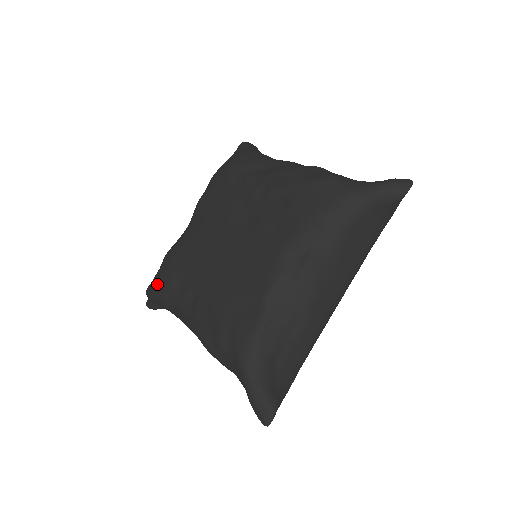
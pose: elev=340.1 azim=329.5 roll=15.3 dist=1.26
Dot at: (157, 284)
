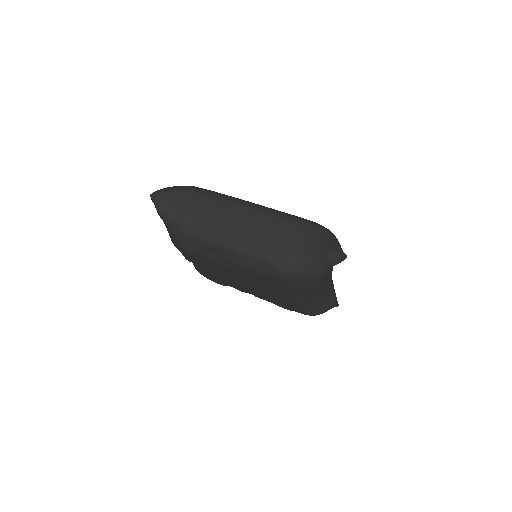
Dot at: occluded
